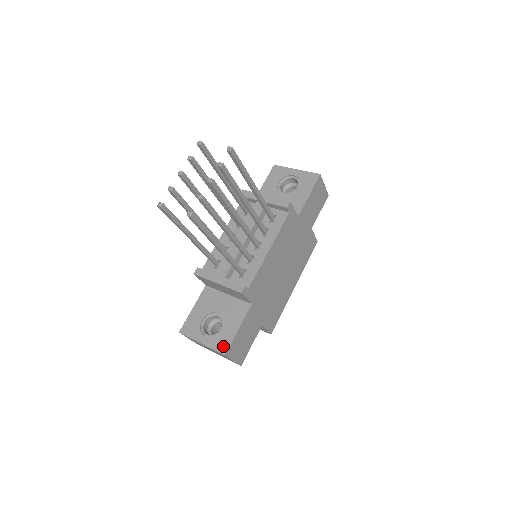
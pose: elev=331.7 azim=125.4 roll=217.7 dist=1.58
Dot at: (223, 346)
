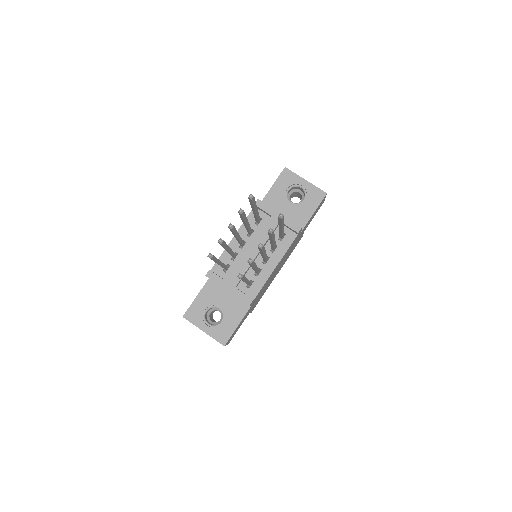
Dot at: (223, 338)
